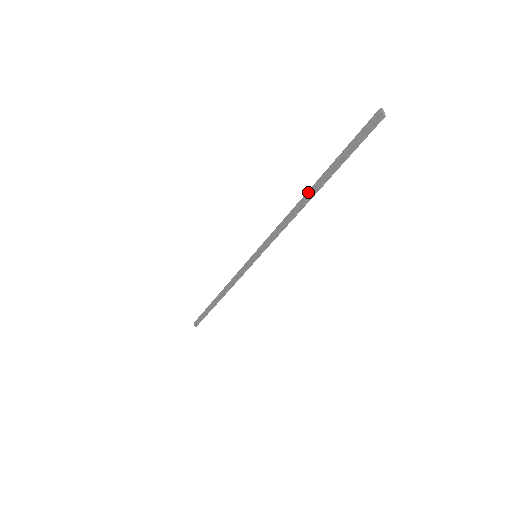
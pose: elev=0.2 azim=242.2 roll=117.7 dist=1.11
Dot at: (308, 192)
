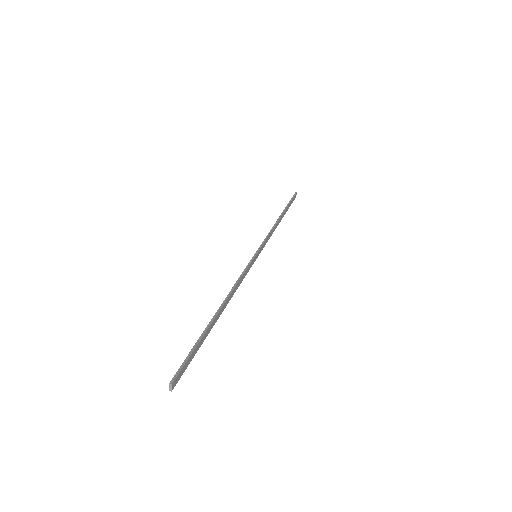
Dot at: (219, 309)
